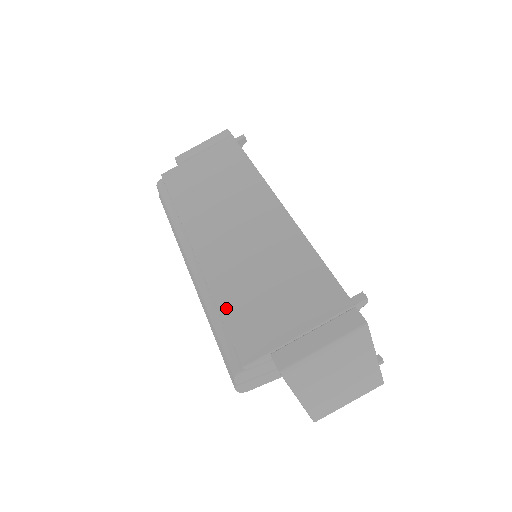
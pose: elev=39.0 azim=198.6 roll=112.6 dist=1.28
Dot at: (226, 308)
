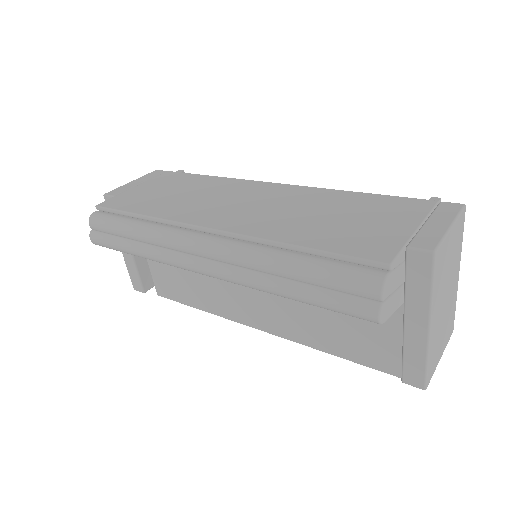
Dot at: (309, 242)
